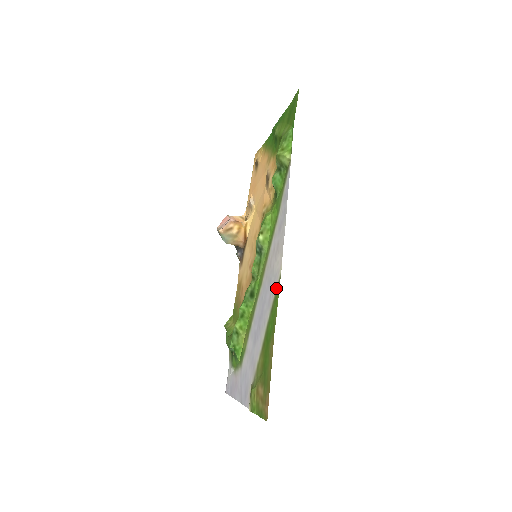
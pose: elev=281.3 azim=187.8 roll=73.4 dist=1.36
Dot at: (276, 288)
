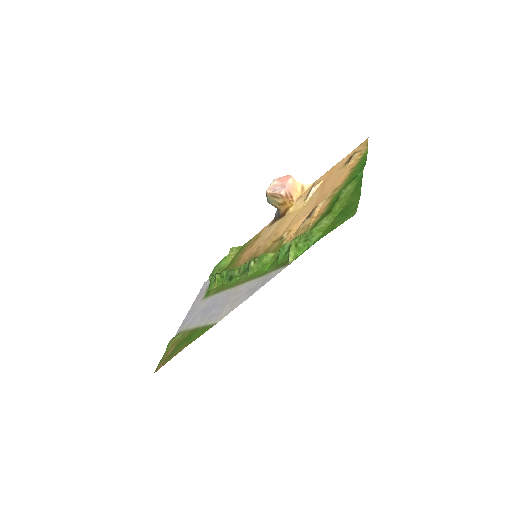
Dot at: (211, 324)
